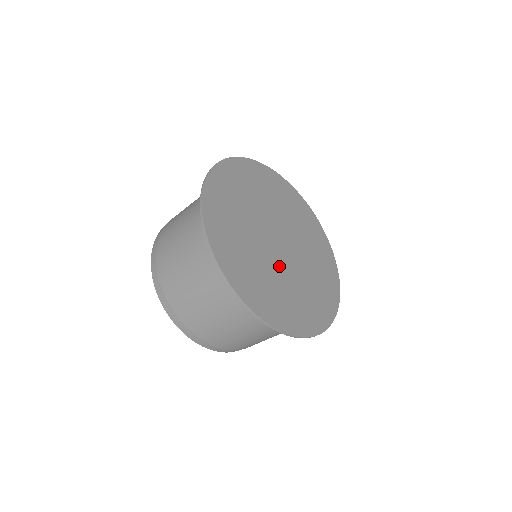
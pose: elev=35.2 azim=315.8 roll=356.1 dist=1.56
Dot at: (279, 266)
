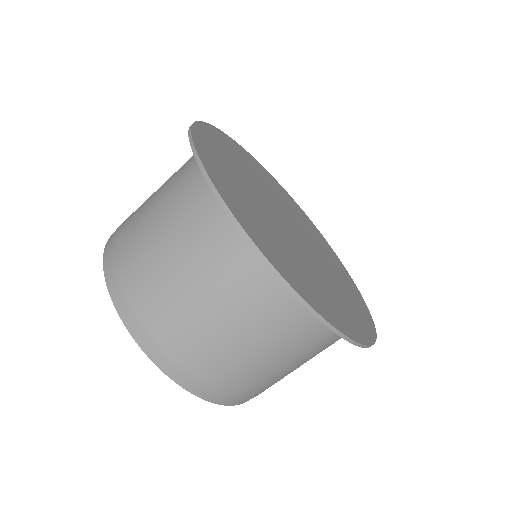
Dot at: (283, 233)
